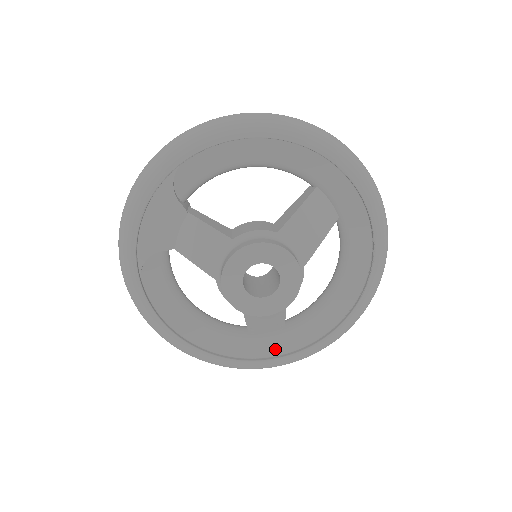
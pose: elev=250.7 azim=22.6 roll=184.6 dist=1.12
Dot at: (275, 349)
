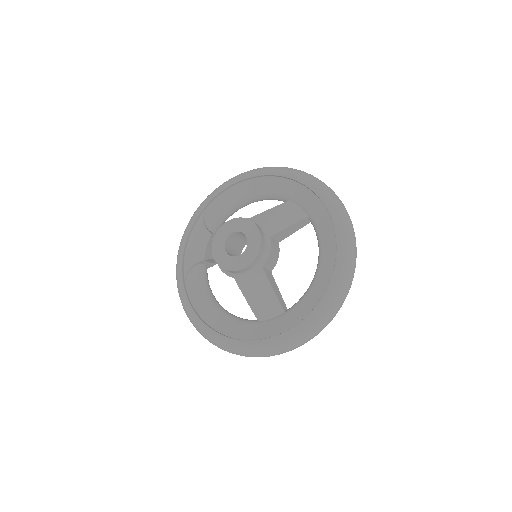
Dot at: (277, 330)
